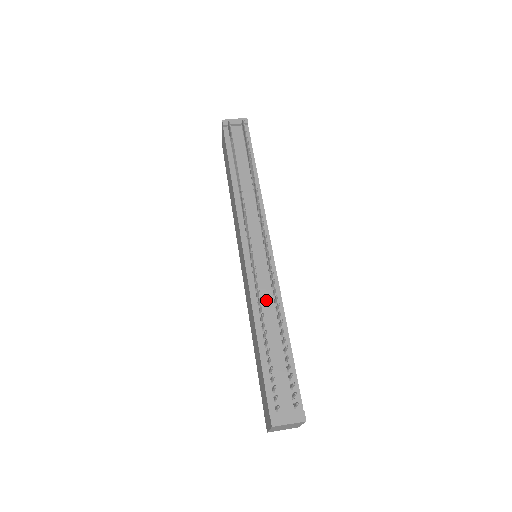
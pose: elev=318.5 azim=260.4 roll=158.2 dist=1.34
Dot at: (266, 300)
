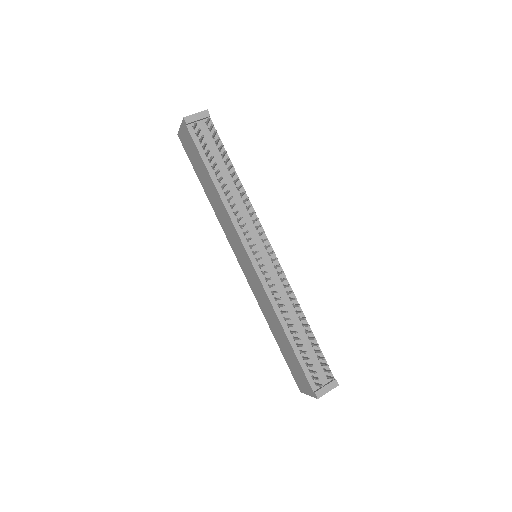
Dot at: (283, 300)
